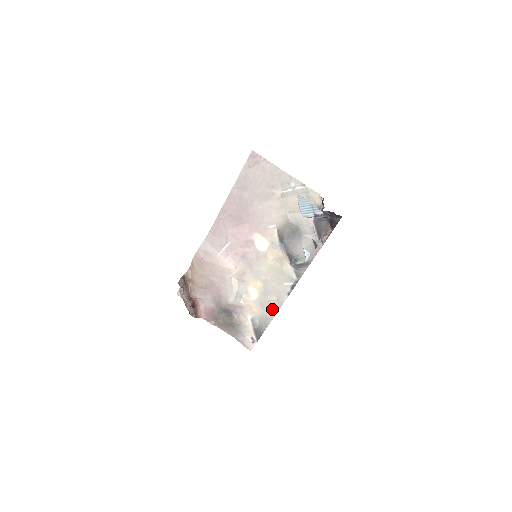
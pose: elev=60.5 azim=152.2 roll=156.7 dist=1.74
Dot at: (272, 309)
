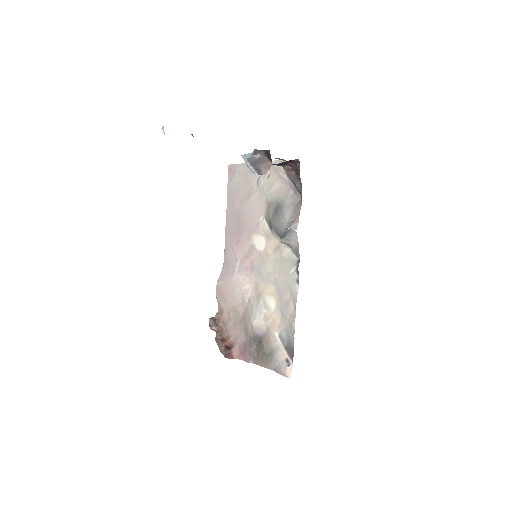
Dot at: (291, 310)
